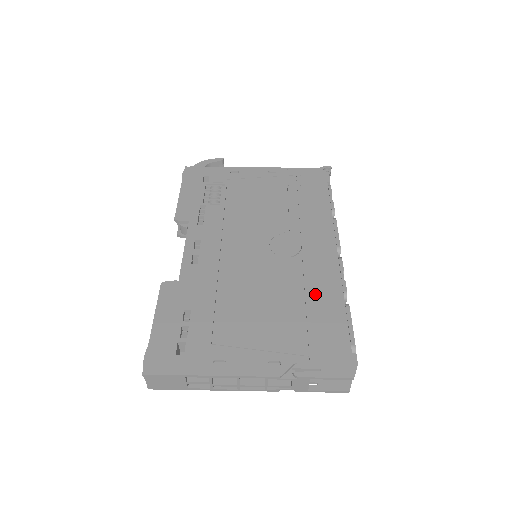
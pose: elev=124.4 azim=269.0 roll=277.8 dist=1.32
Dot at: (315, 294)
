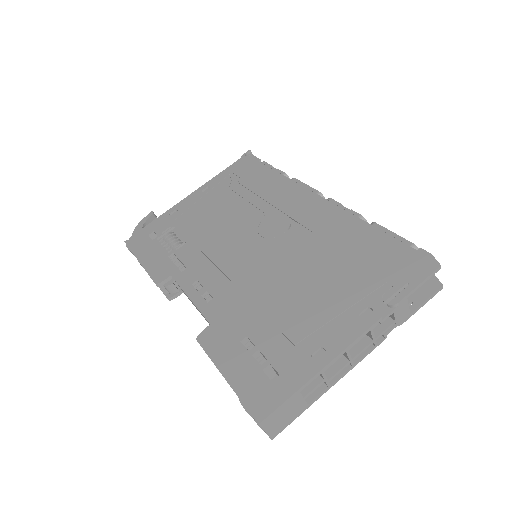
Dot at: (338, 237)
